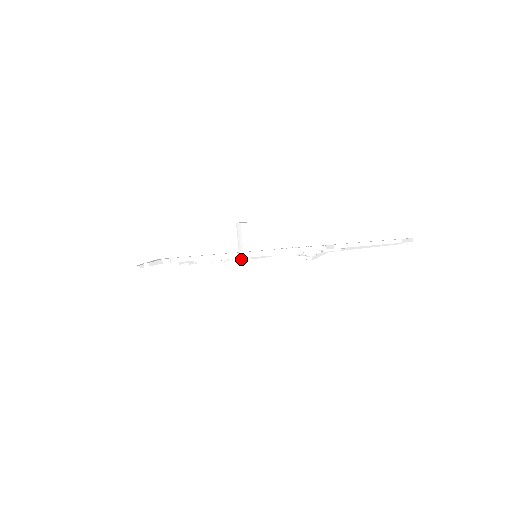
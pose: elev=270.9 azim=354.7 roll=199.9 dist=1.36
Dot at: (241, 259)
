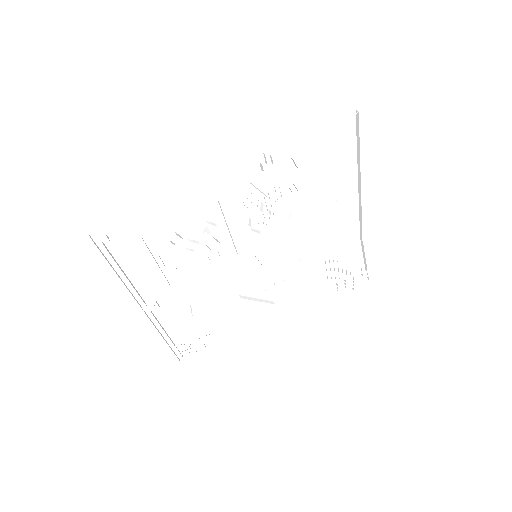
Dot at: (203, 231)
